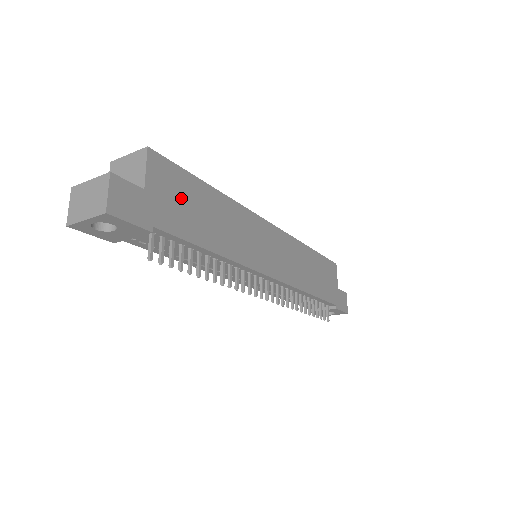
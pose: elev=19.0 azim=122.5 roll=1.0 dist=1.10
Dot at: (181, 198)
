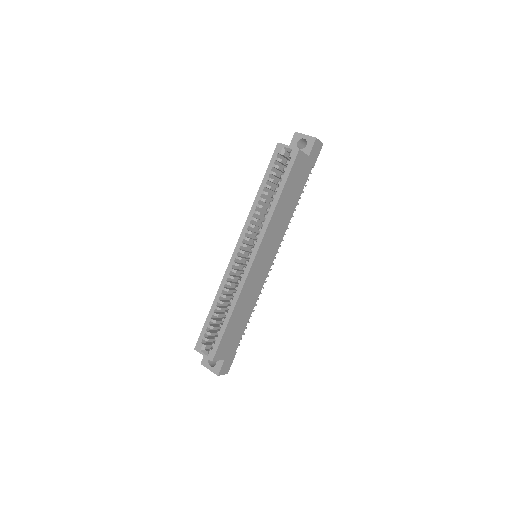
Dot at: (230, 339)
